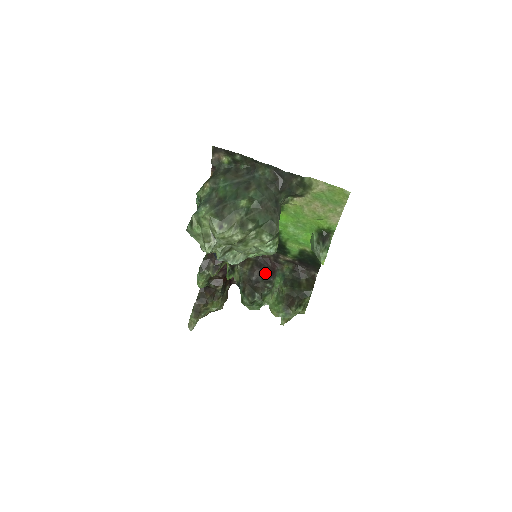
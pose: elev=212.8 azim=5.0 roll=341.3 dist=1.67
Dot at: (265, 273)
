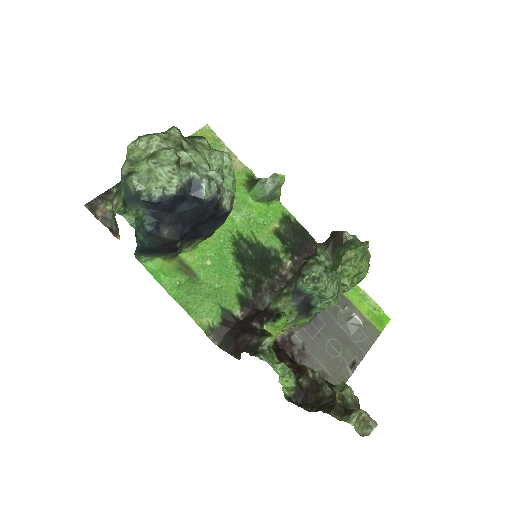
Dot at: occluded
